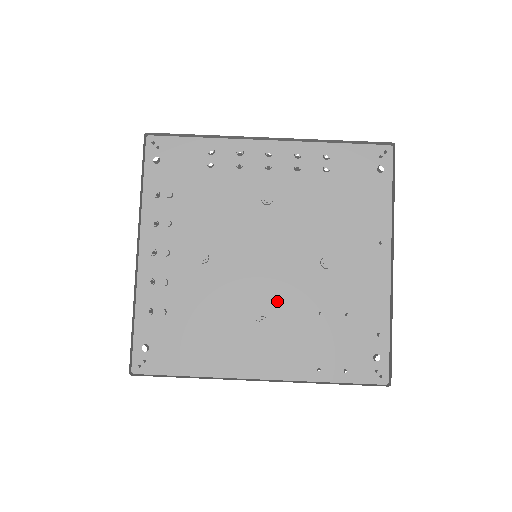
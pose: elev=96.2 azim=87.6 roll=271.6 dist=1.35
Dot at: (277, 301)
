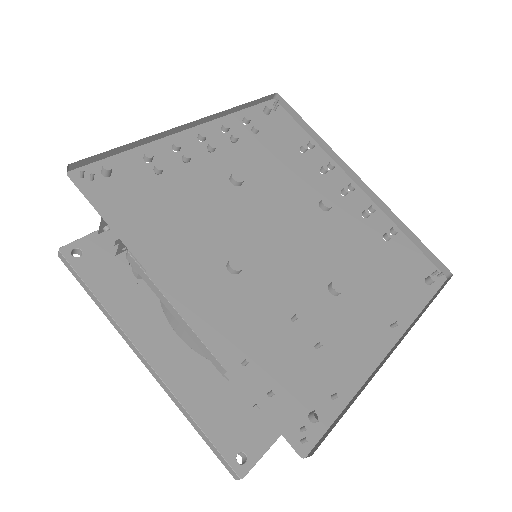
Dot at: (263, 270)
